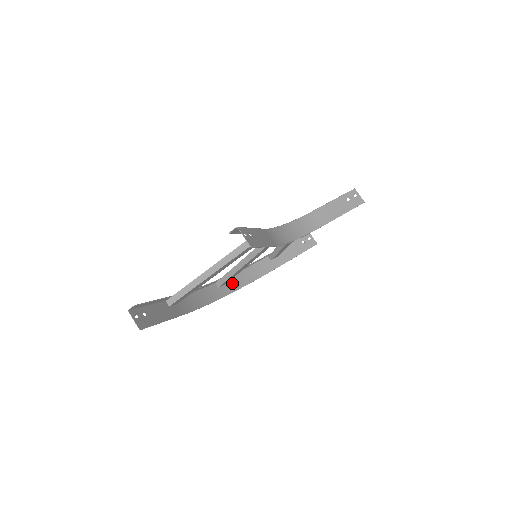
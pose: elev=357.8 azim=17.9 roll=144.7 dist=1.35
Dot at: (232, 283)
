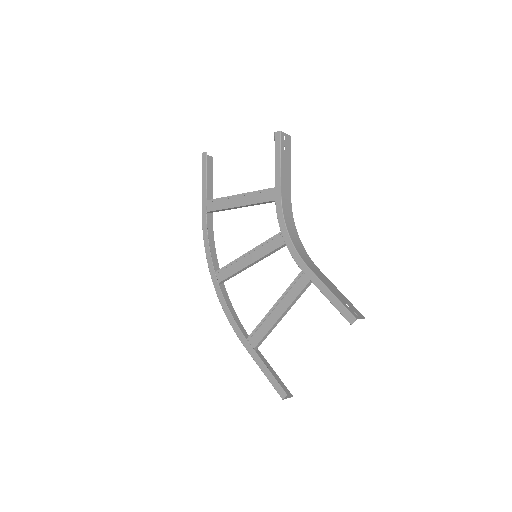
Dot at: (214, 268)
